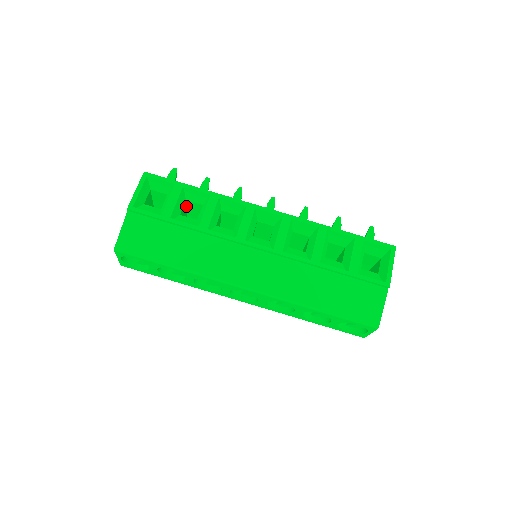
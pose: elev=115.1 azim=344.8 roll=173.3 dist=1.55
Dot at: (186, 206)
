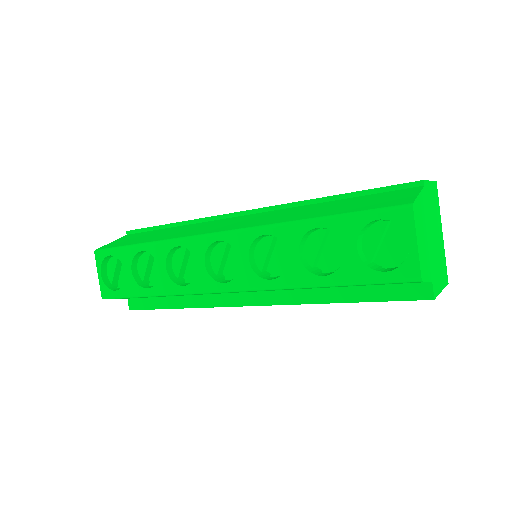
Dot at: occluded
